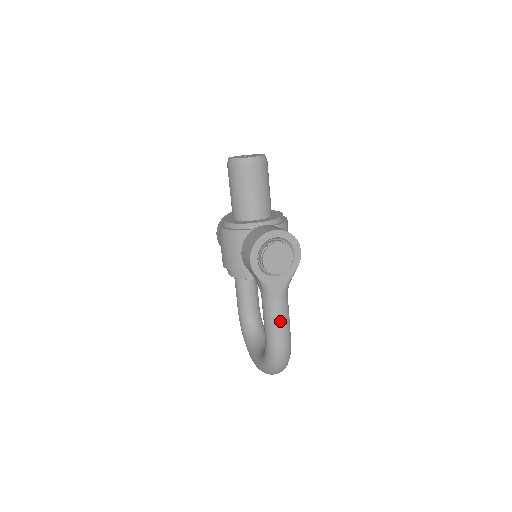
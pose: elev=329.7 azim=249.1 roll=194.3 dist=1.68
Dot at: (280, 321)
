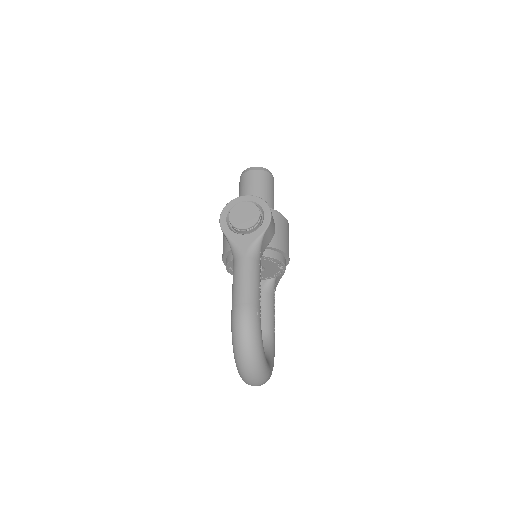
Dot at: (242, 280)
